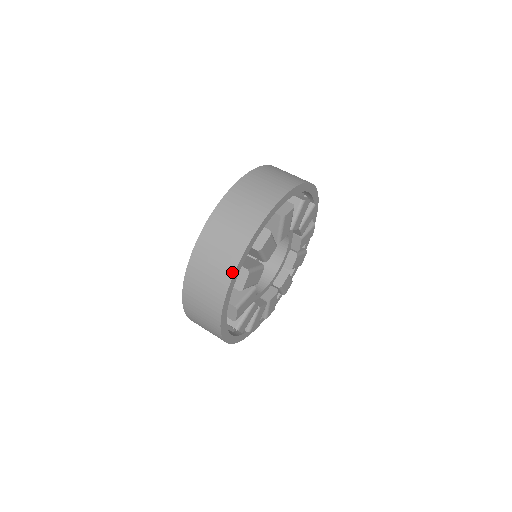
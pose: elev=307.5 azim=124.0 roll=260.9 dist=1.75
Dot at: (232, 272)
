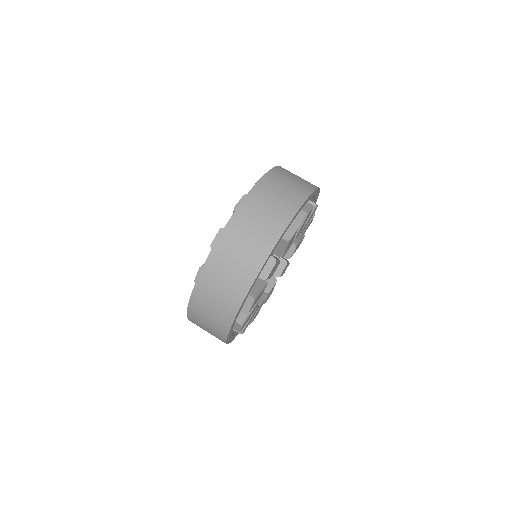
Dot at: (265, 257)
